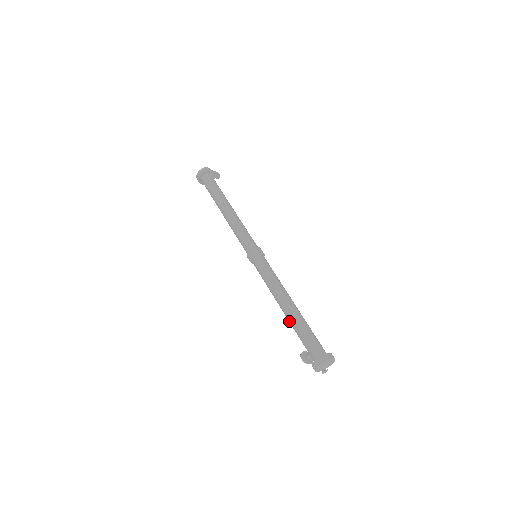
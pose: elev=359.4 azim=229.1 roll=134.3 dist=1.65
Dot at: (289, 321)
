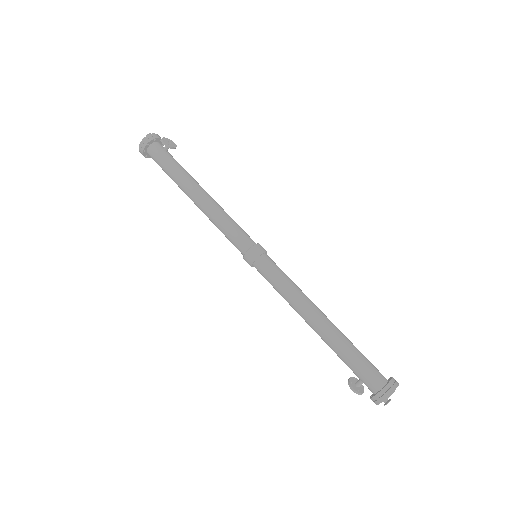
Dot at: (326, 342)
